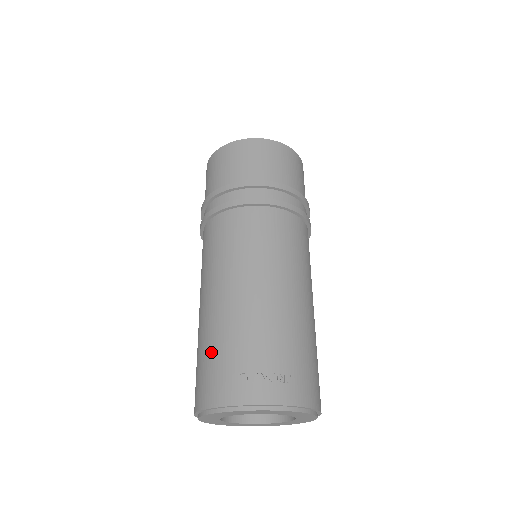
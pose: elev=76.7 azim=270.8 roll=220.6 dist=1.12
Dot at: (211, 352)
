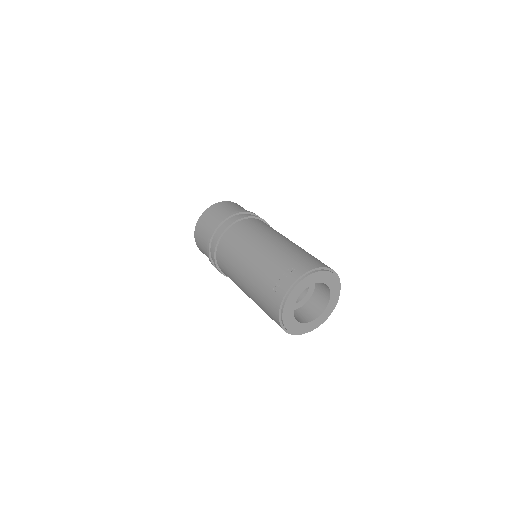
Dot at: (260, 300)
